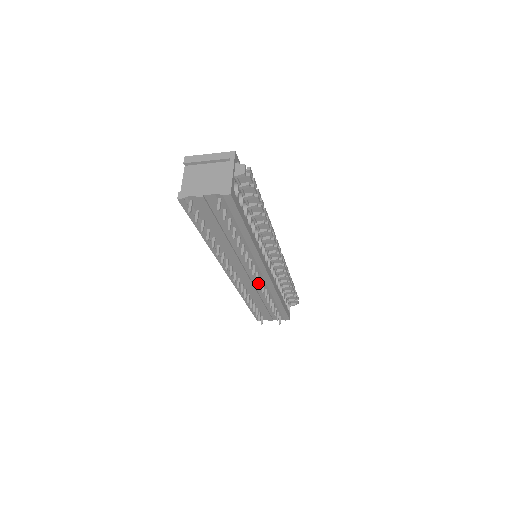
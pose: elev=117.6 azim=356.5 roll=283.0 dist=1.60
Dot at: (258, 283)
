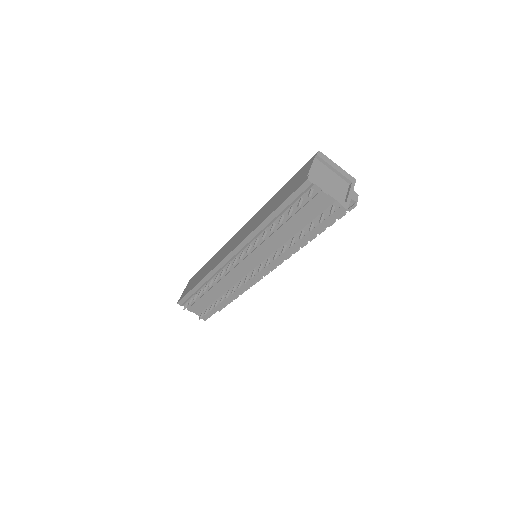
Dot at: (237, 278)
